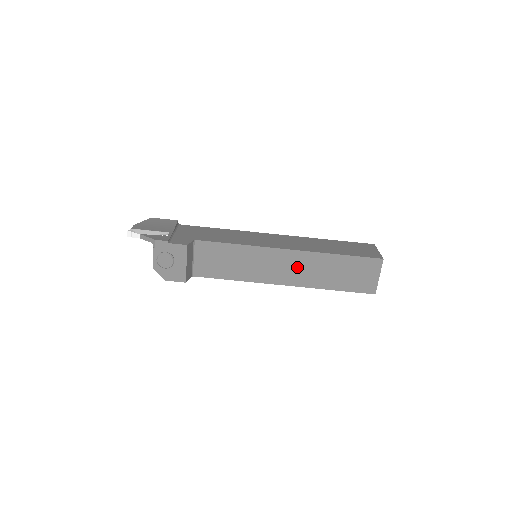
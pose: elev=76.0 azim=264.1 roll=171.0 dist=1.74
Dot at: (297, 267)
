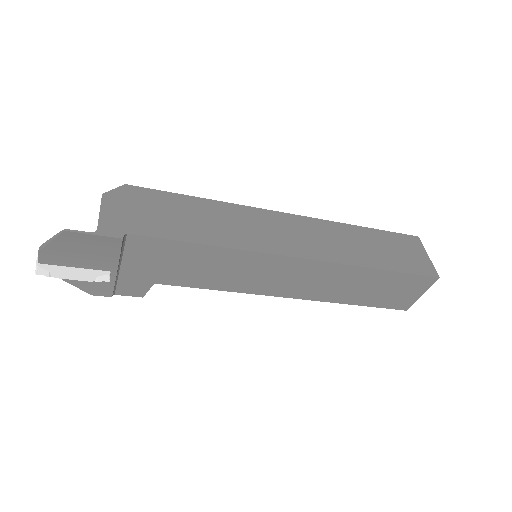
Dot at: occluded
